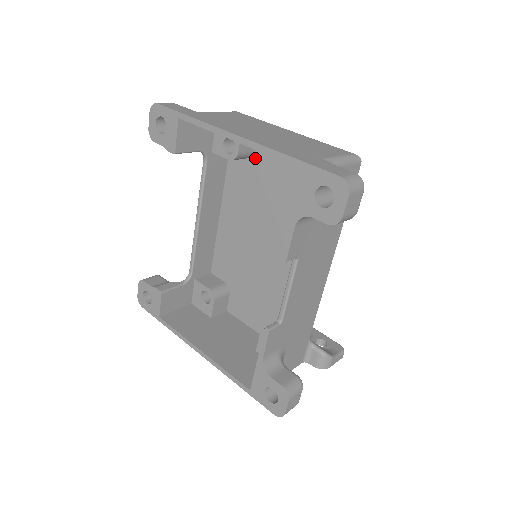
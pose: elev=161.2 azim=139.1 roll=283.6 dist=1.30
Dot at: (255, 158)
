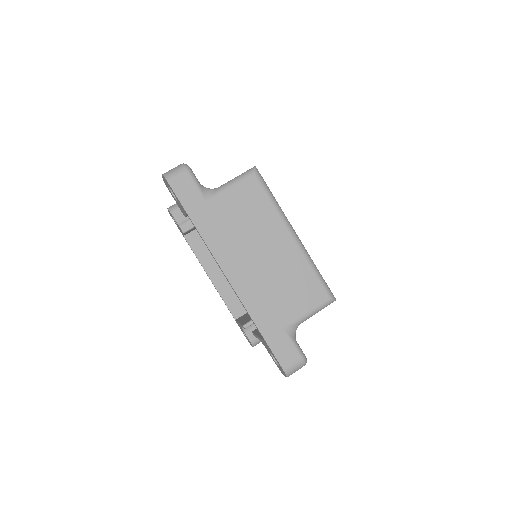
Dot at: occluded
